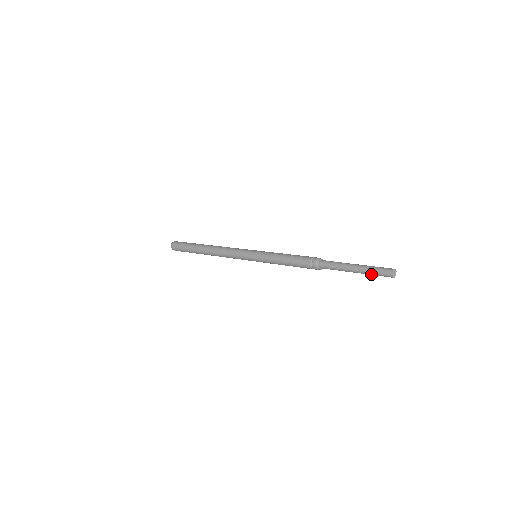
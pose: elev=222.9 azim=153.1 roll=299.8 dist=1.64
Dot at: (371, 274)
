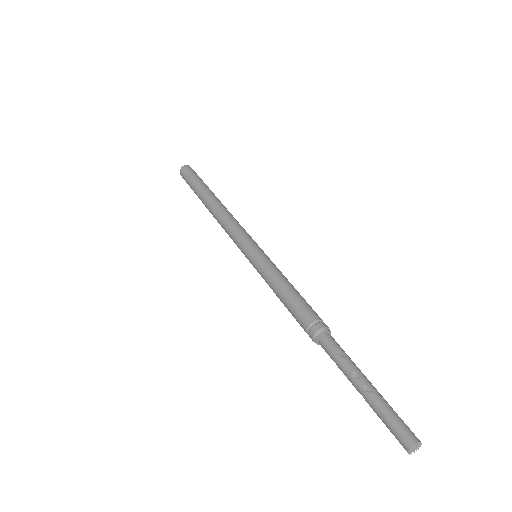
Dot at: (382, 417)
